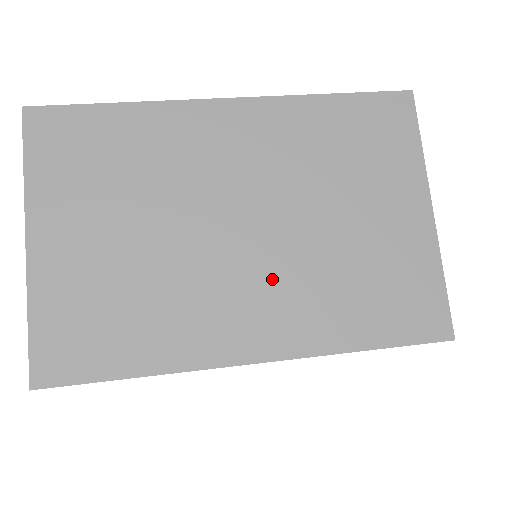
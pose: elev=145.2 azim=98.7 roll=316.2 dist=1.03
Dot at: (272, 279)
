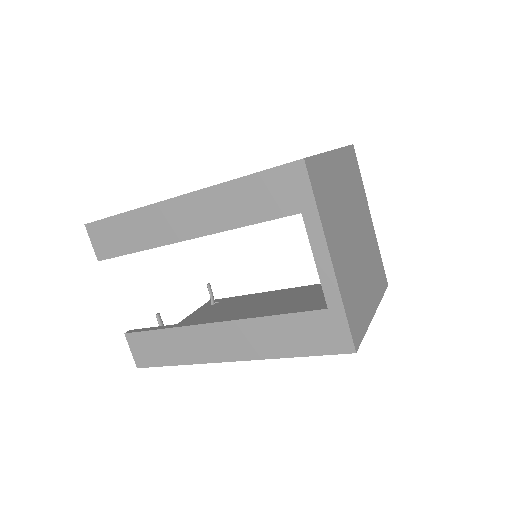
Dot at: occluded
